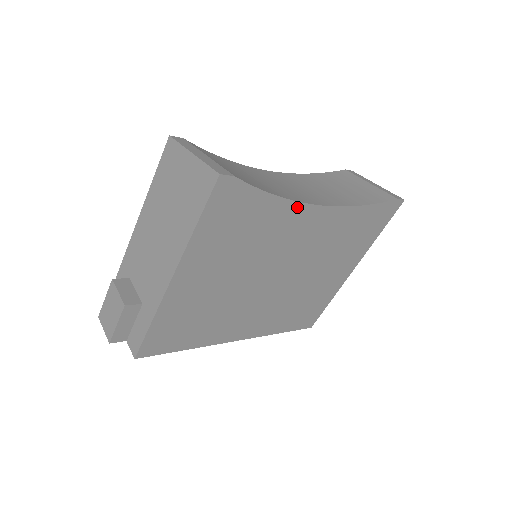
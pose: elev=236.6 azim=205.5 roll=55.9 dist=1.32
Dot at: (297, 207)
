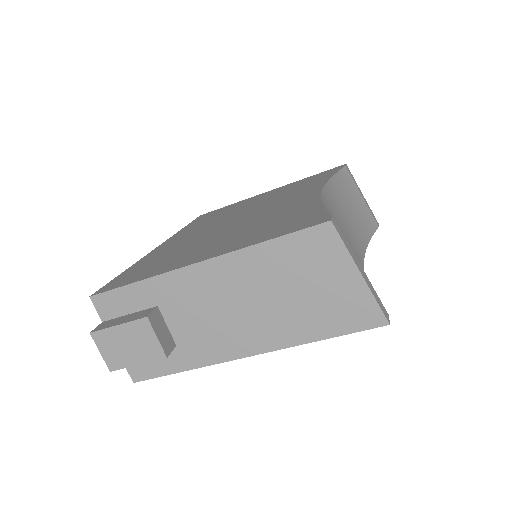
Dot at: occluded
